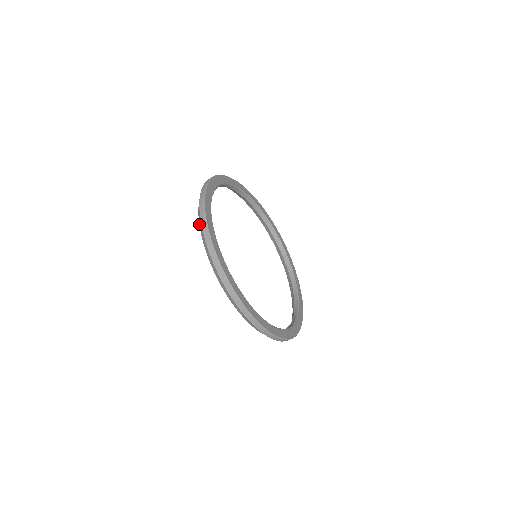
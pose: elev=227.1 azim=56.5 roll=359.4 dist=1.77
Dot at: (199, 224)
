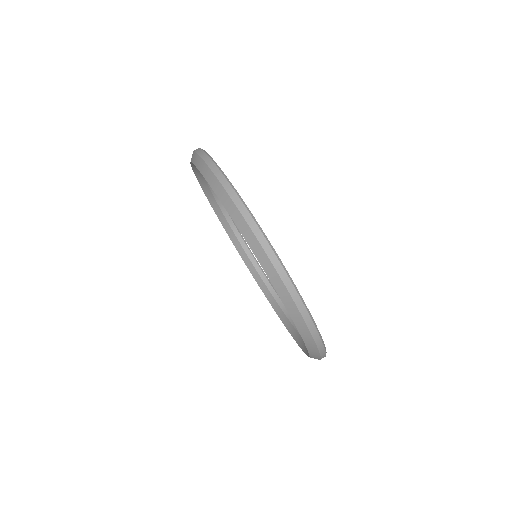
Dot at: (197, 167)
